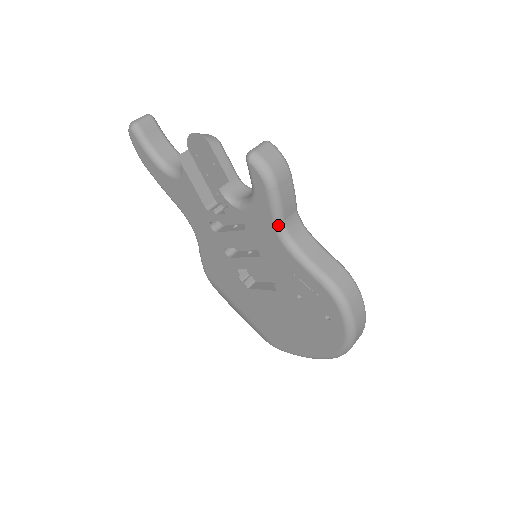
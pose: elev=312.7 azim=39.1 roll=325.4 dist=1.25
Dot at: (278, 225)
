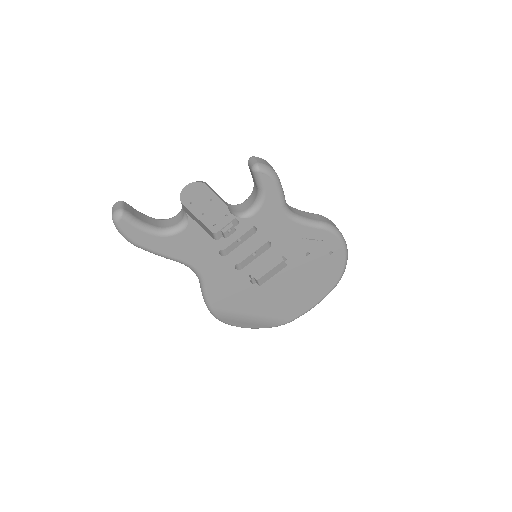
Dot at: (285, 207)
